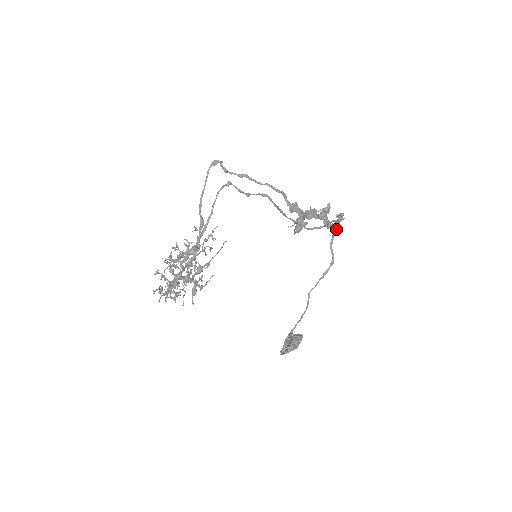
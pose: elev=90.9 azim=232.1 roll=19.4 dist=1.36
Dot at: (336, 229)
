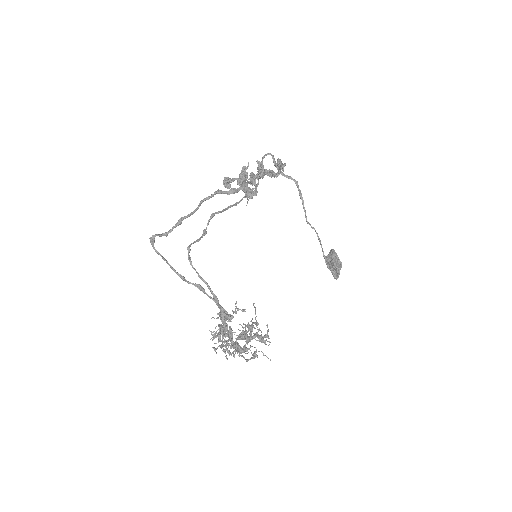
Dot at: (273, 160)
